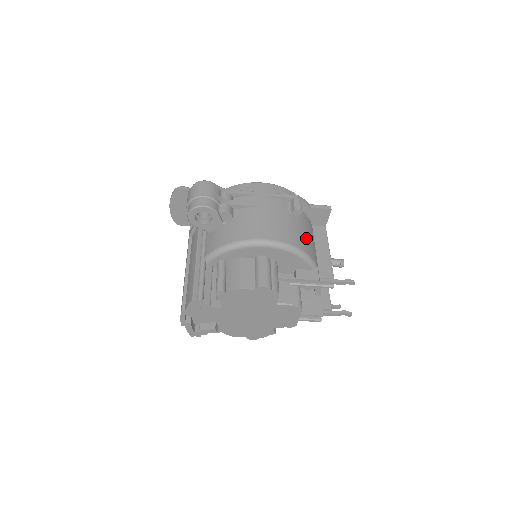
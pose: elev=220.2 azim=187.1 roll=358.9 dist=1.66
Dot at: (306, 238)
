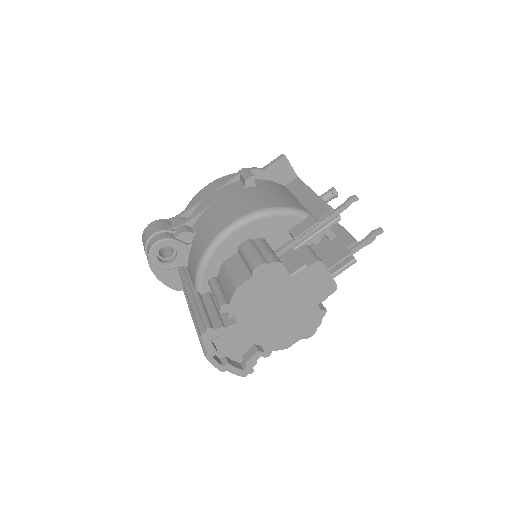
Dot at: (276, 196)
